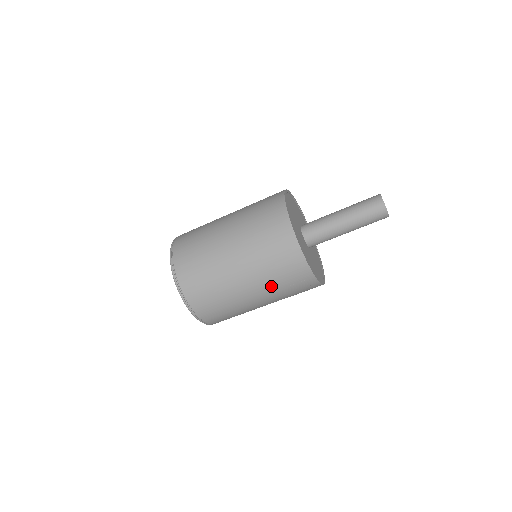
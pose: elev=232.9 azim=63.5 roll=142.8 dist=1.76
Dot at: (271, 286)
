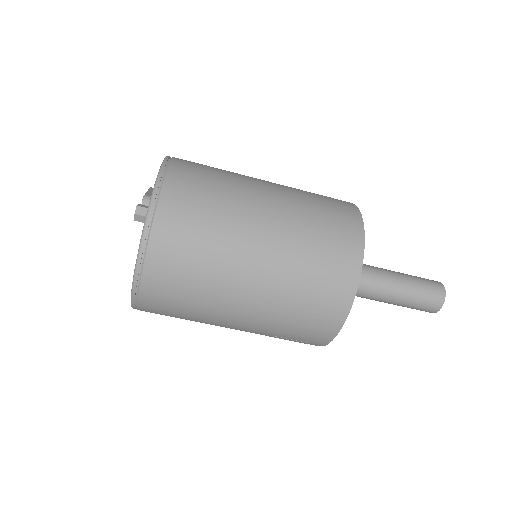
Dot at: (268, 330)
